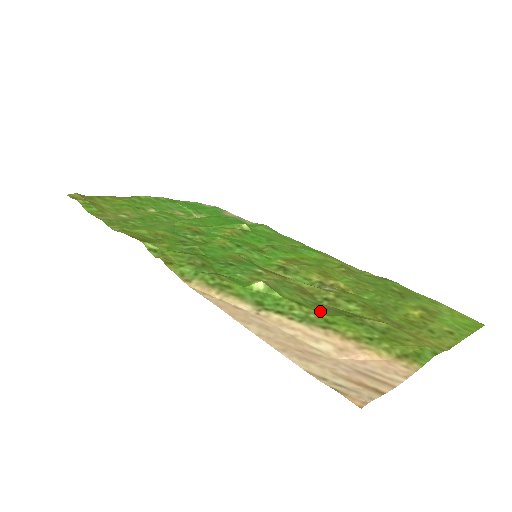
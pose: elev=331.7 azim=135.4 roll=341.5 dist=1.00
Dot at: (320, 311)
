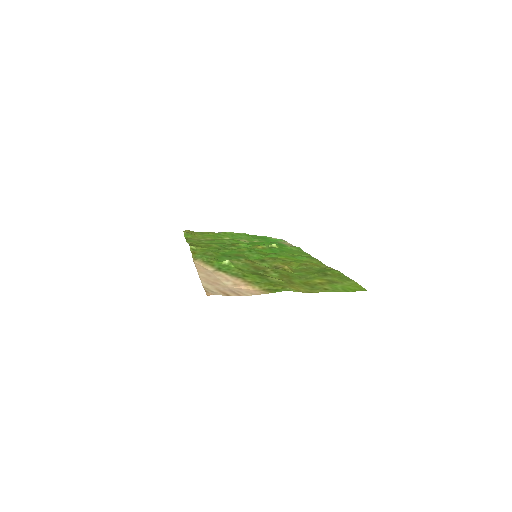
Dot at: (248, 273)
